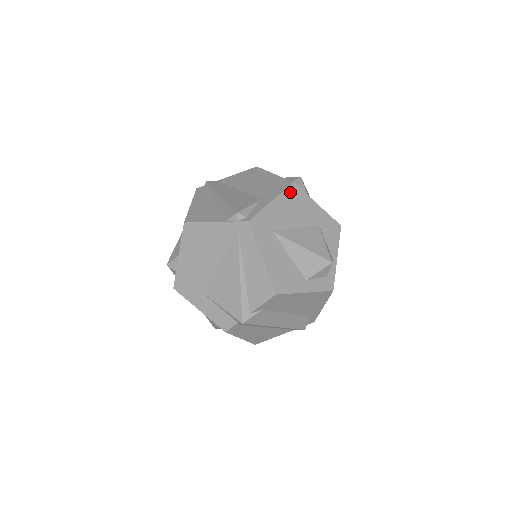
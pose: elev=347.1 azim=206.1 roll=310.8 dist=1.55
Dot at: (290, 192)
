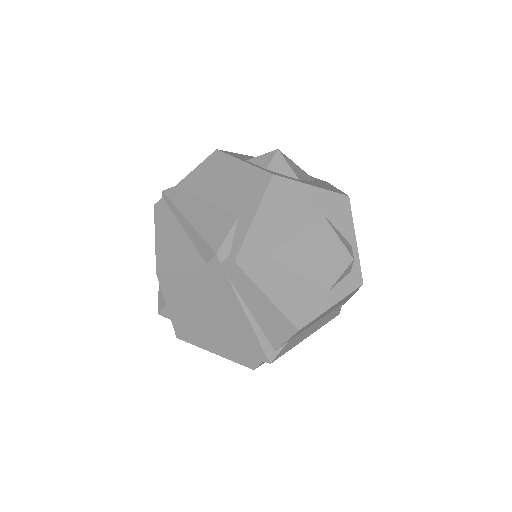
Dot at: (272, 190)
